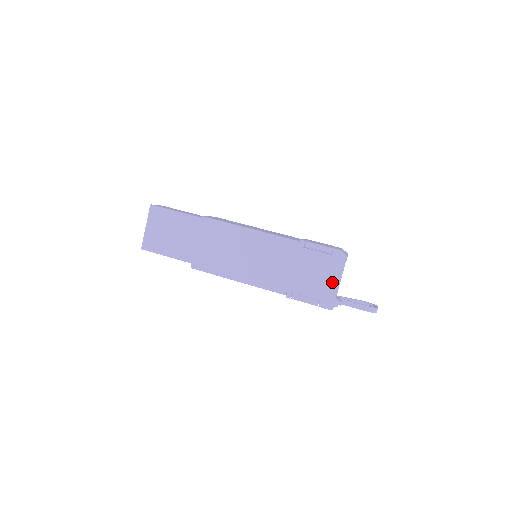
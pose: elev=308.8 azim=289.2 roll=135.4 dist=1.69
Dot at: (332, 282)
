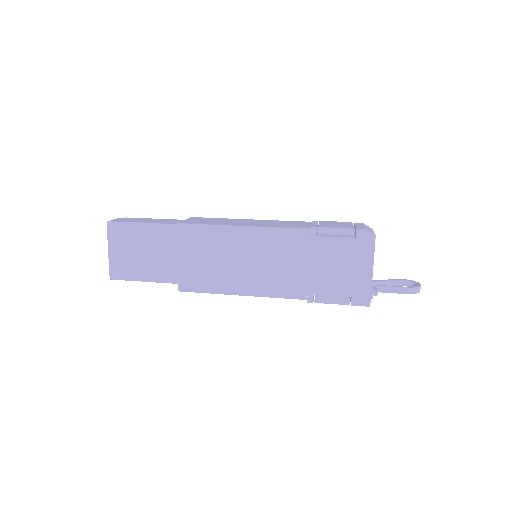
Dot at: (362, 272)
